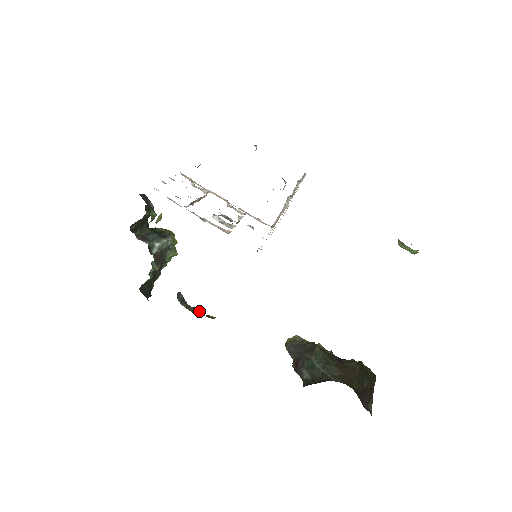
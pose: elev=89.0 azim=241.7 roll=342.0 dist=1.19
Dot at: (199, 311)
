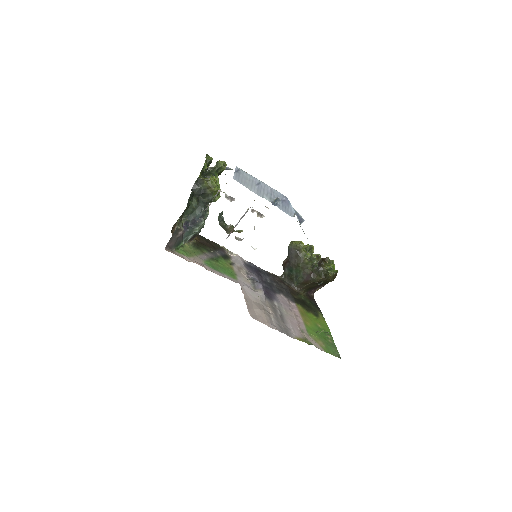
Dot at: (231, 229)
